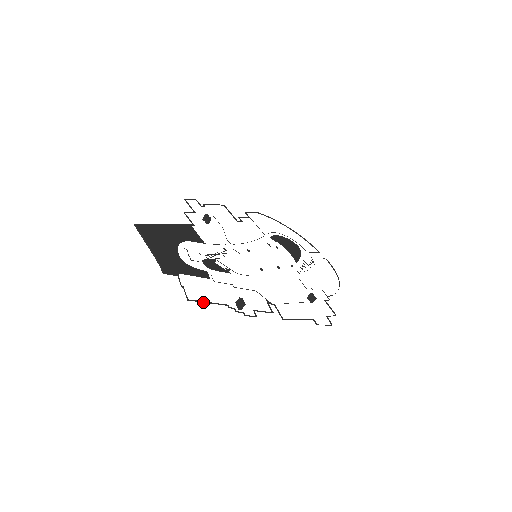
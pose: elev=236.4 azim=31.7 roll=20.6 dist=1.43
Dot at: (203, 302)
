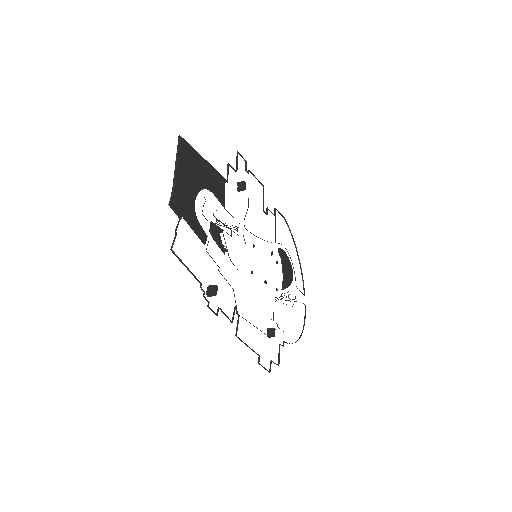
Dot at: (183, 263)
